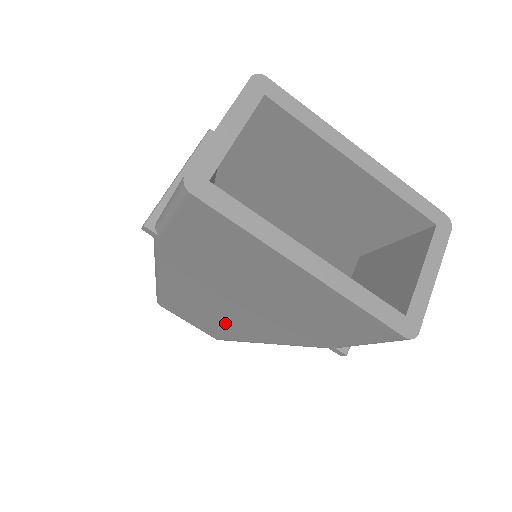
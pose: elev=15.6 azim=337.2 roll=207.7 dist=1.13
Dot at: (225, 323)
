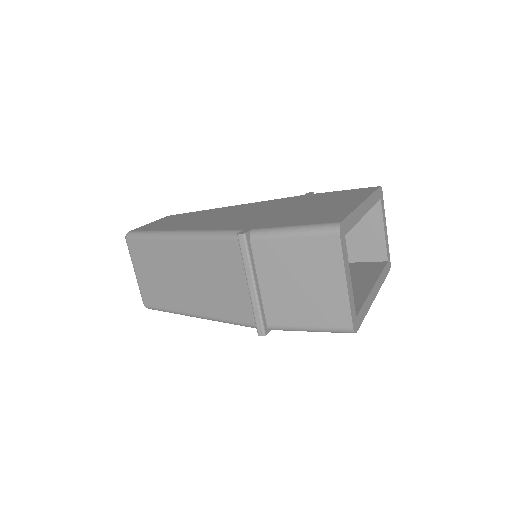
Dot at: occluded
